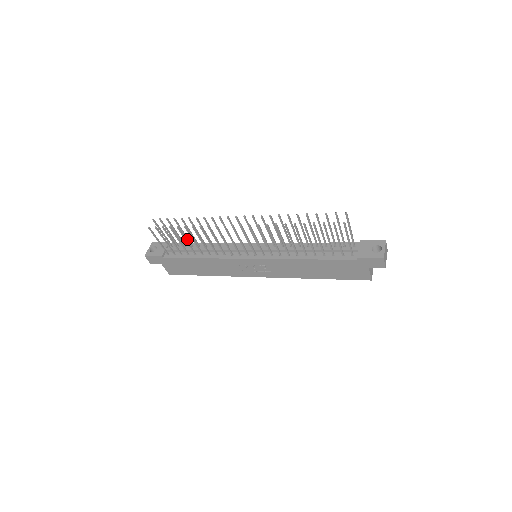
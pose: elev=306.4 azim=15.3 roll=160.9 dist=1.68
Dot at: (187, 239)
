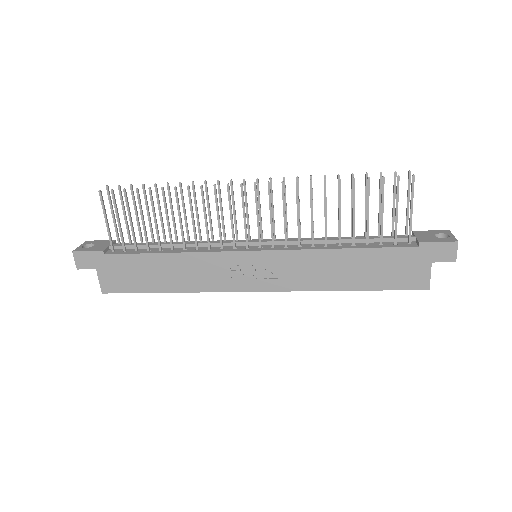
Dot at: (151, 228)
